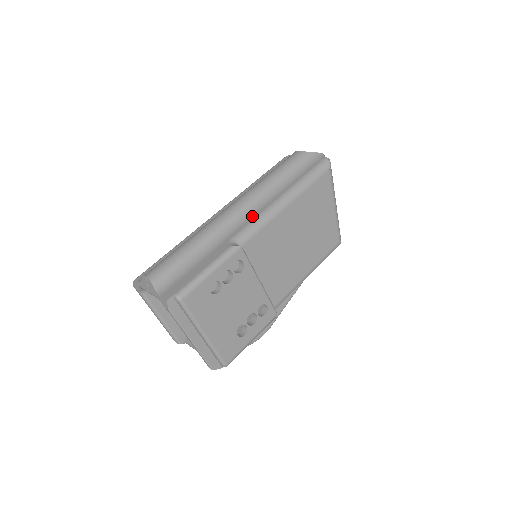
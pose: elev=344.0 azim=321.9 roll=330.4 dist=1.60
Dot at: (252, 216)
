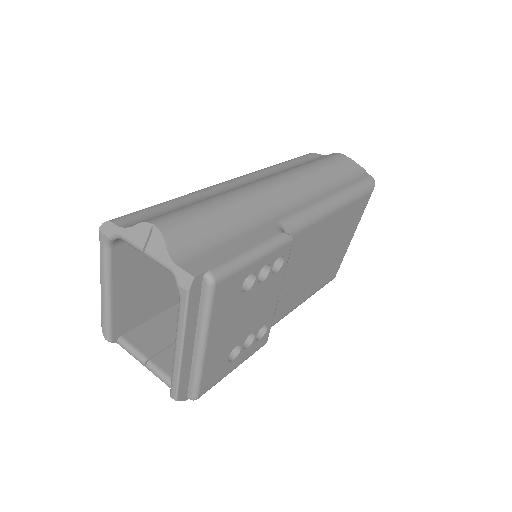
Dot at: (300, 204)
